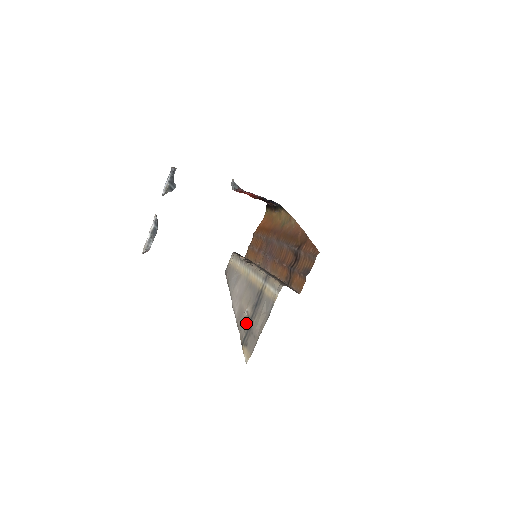
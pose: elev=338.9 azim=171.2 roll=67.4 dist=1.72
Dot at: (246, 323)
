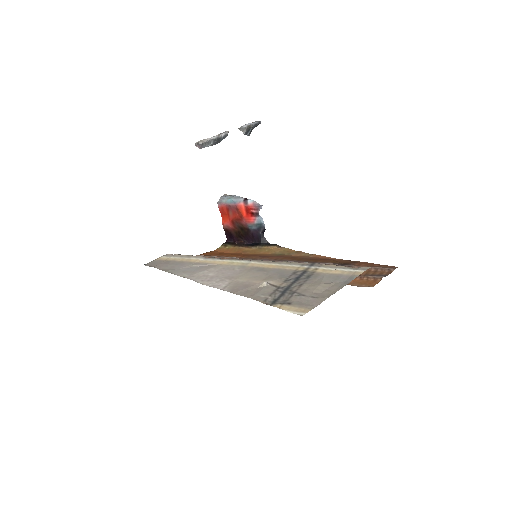
Dot at: (273, 290)
